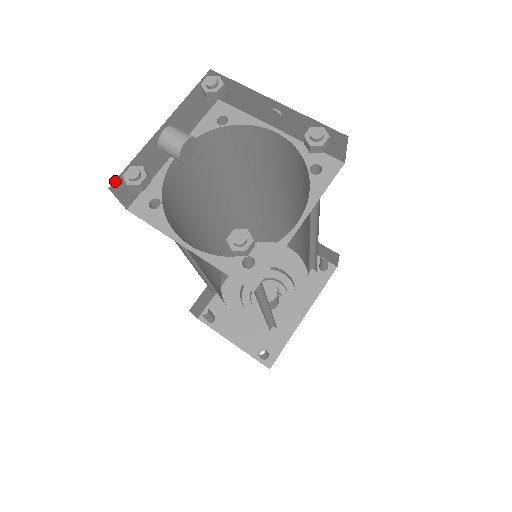
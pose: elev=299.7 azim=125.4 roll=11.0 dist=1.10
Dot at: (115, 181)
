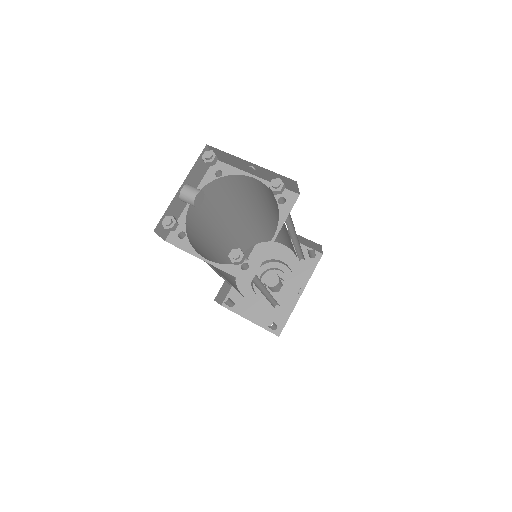
Dot at: (157, 226)
